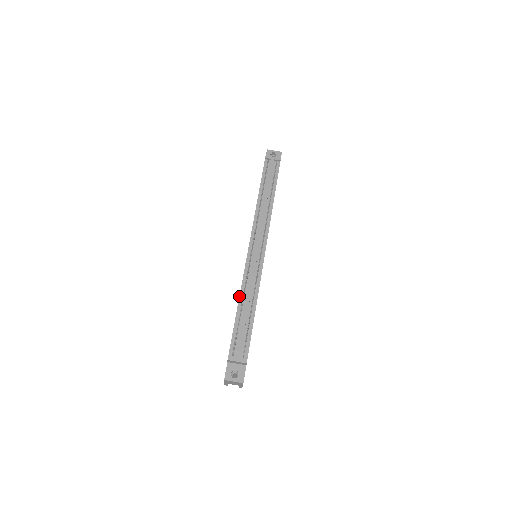
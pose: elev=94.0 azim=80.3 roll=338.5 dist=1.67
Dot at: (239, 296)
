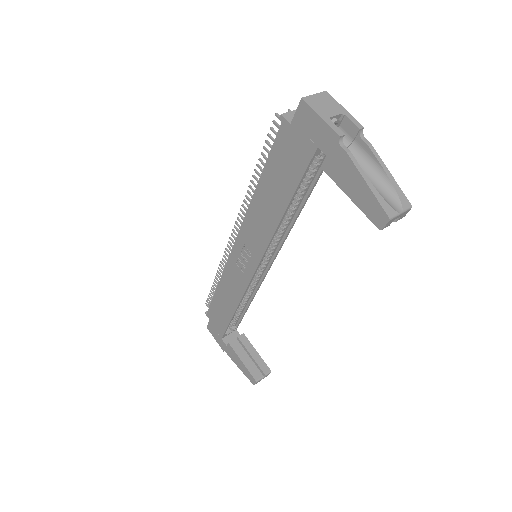
Dot at: (252, 197)
